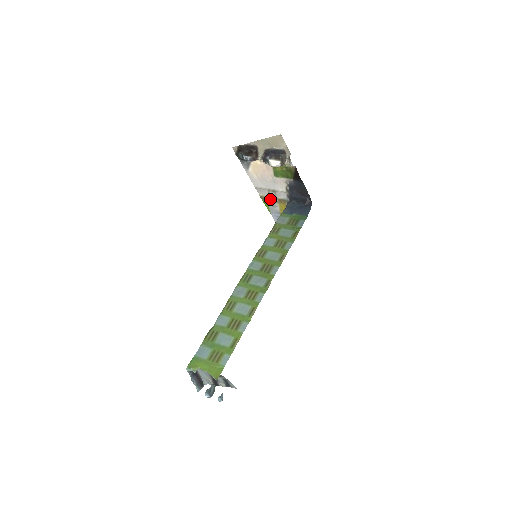
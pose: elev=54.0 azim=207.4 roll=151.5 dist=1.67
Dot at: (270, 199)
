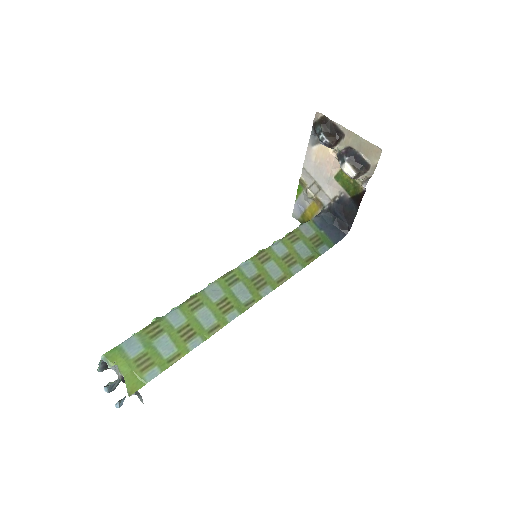
Dot at: (308, 190)
